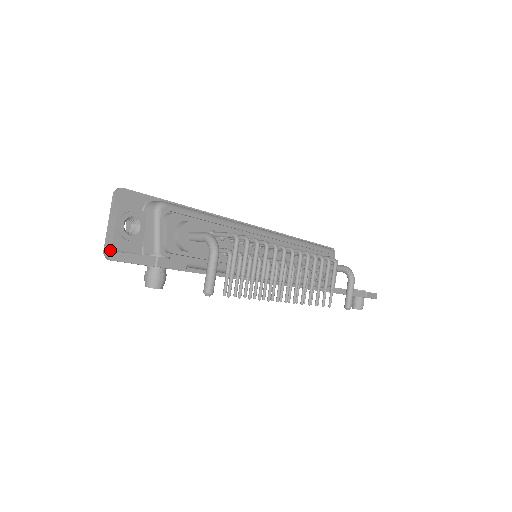
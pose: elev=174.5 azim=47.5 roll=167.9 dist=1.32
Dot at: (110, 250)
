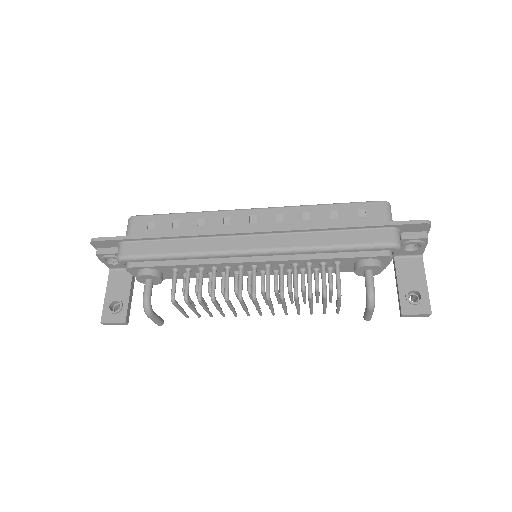
Dot at: (109, 268)
